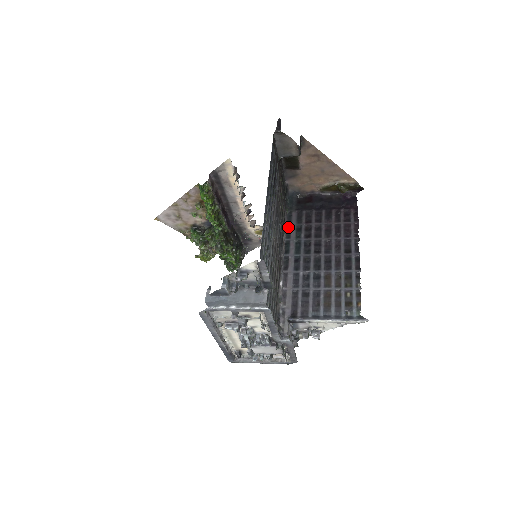
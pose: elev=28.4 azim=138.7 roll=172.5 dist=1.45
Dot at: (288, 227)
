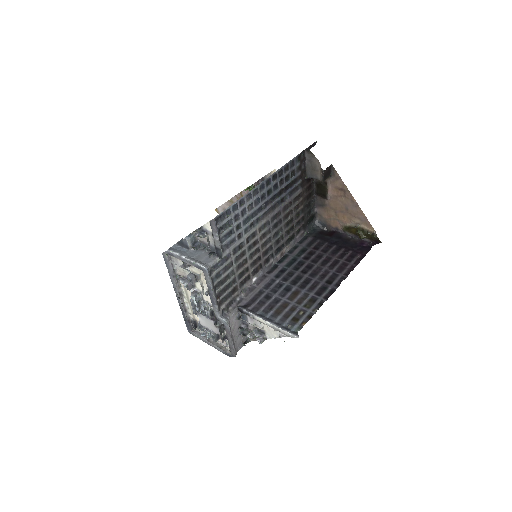
Dot at: (296, 246)
